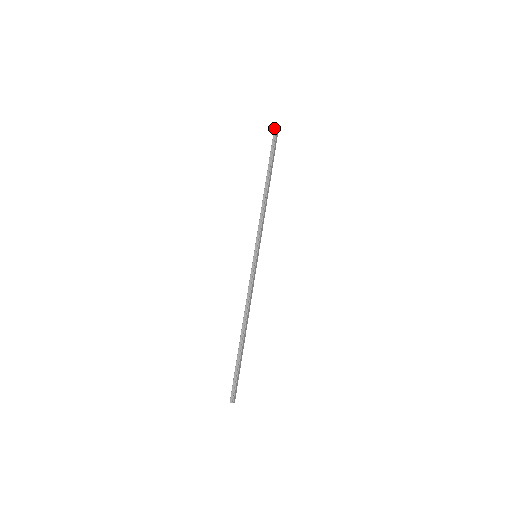
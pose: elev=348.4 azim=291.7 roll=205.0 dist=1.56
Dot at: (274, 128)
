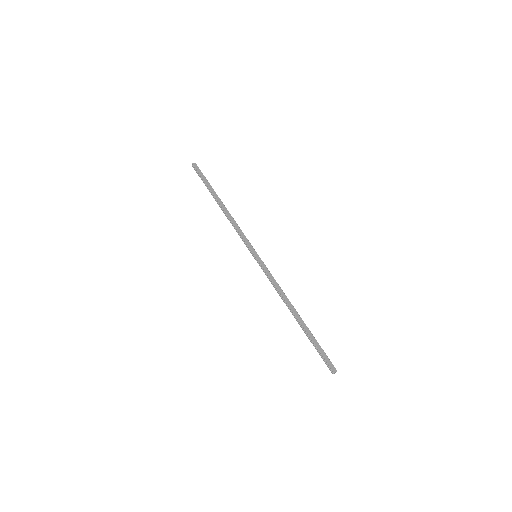
Dot at: occluded
